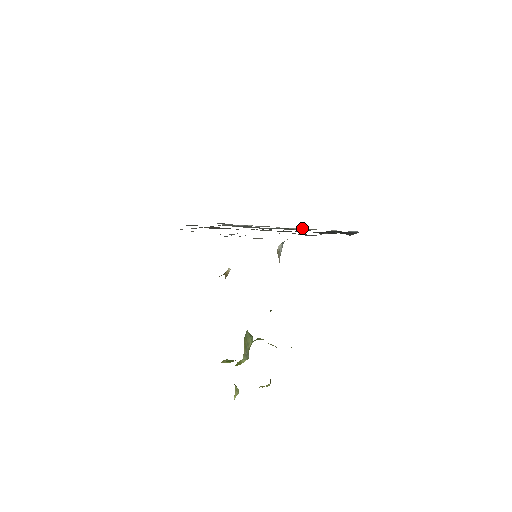
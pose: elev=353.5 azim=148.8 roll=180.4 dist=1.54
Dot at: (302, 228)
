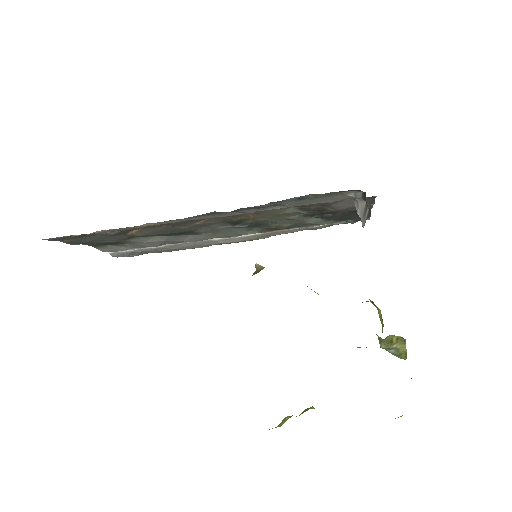
Dot at: (263, 232)
